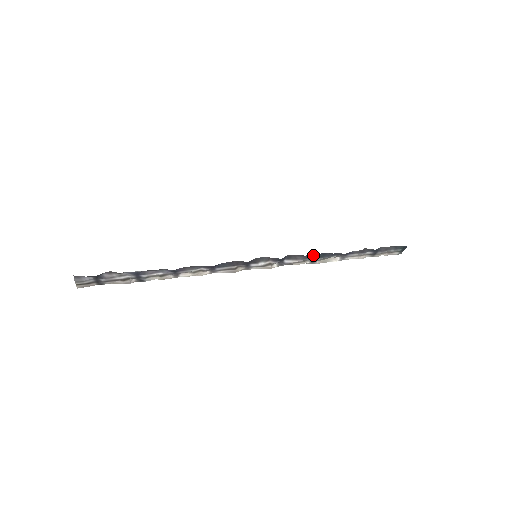
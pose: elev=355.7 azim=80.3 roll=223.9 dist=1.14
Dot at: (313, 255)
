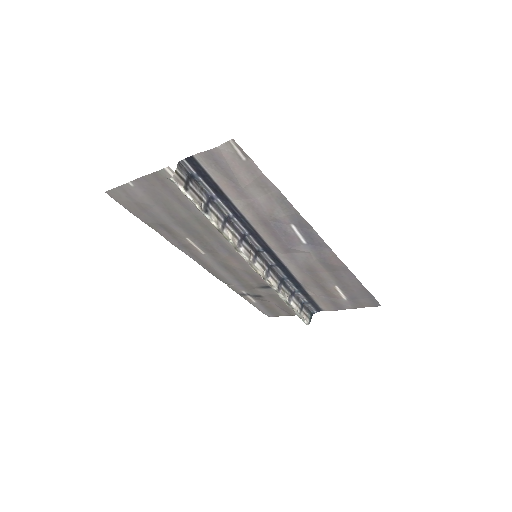
Dot at: (281, 278)
